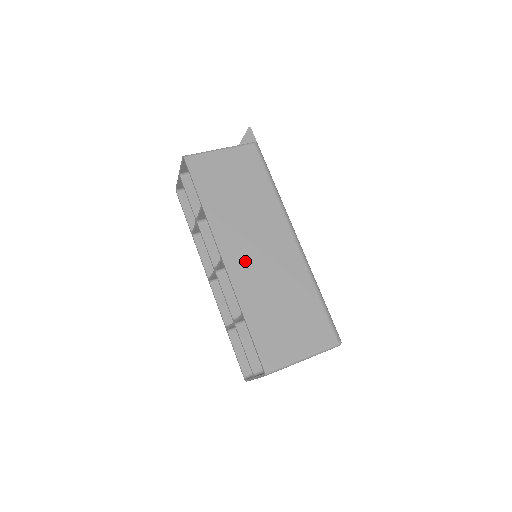
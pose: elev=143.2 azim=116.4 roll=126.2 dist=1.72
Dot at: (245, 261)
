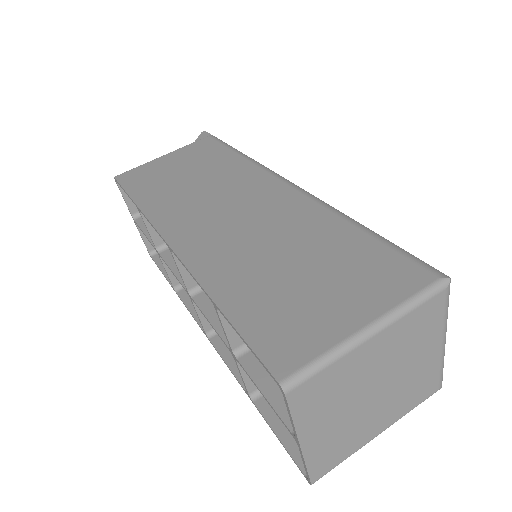
Dot at: (208, 234)
